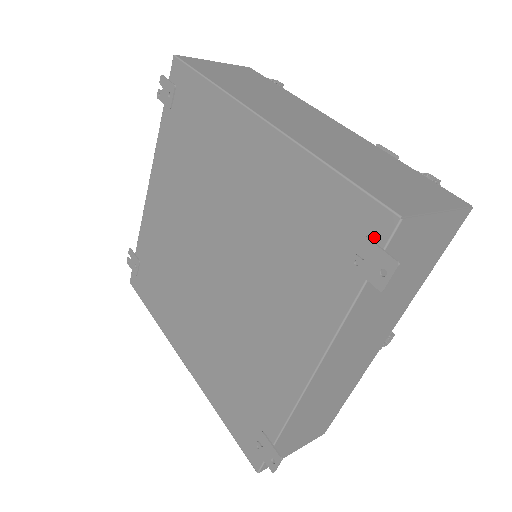
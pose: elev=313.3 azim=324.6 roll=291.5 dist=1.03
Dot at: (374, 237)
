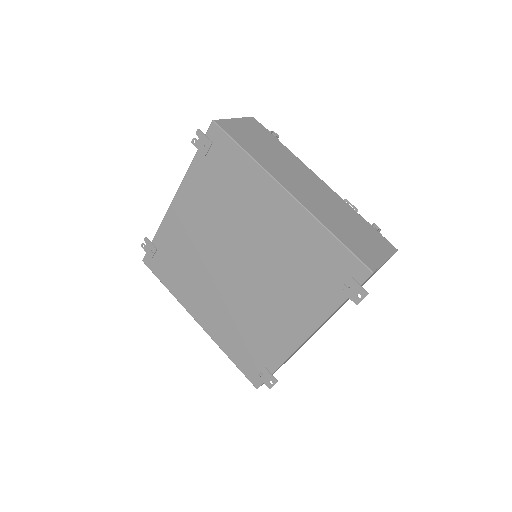
Dot at: (356, 278)
